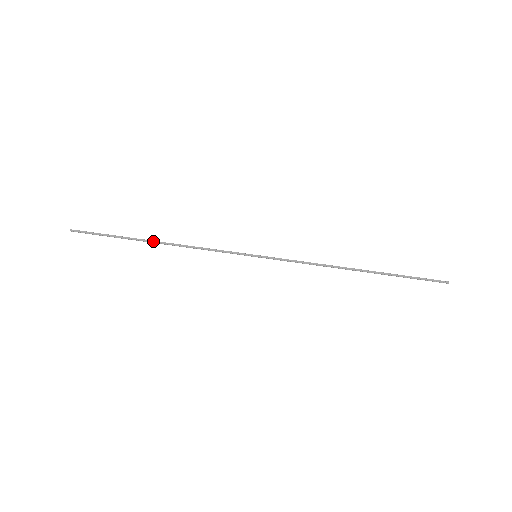
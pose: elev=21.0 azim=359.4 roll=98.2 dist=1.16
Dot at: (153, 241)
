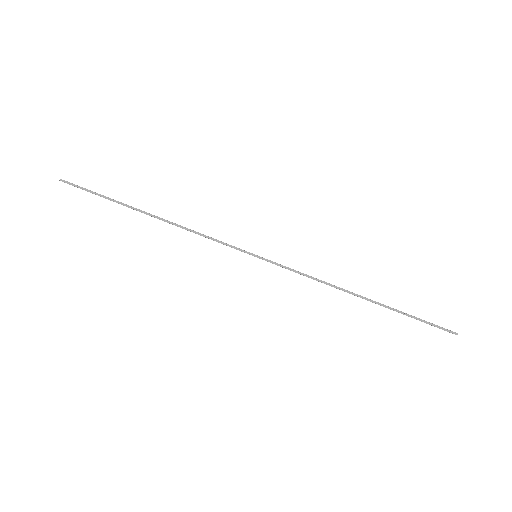
Dot at: (148, 213)
